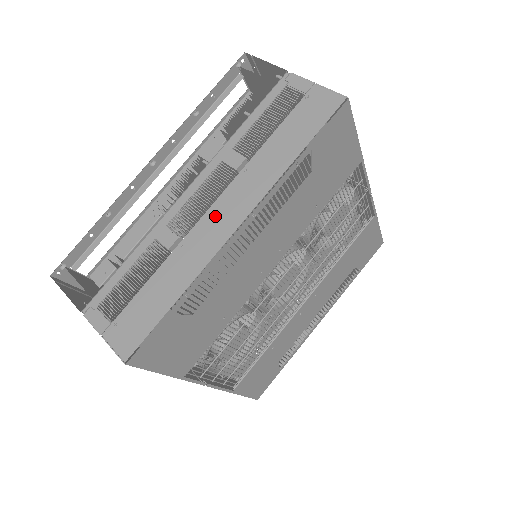
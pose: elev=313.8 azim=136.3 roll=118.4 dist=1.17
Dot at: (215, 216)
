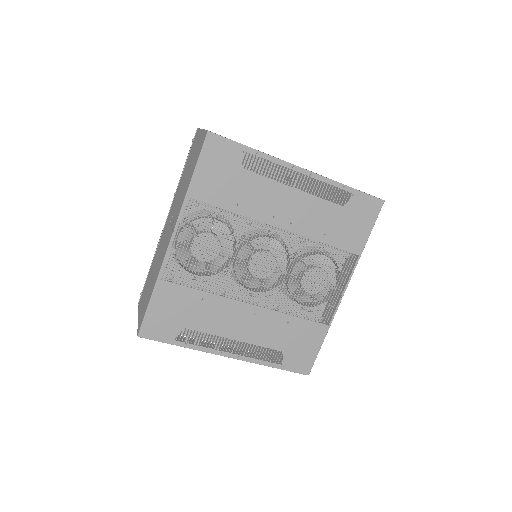
Dot at: occluded
